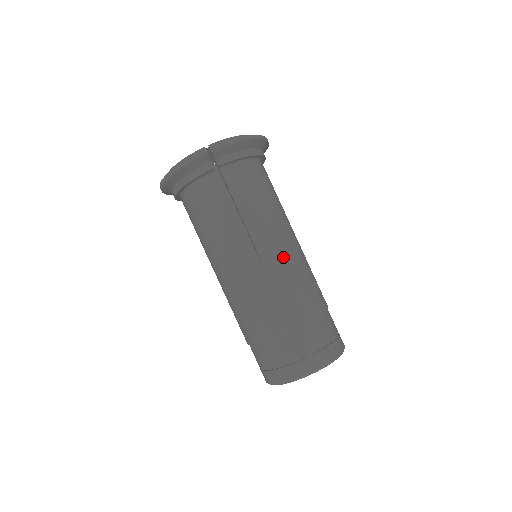
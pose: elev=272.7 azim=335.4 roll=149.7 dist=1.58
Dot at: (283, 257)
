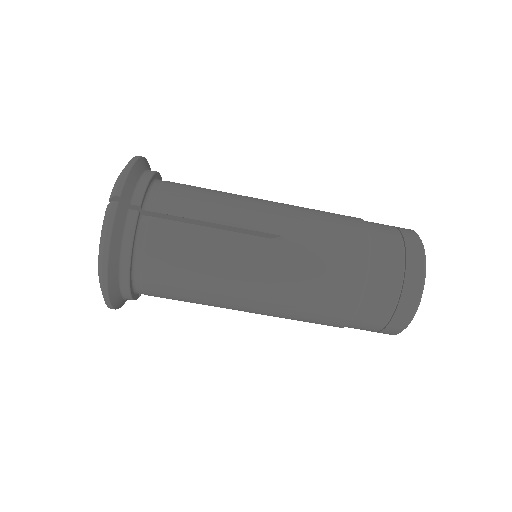
Dot at: (284, 214)
